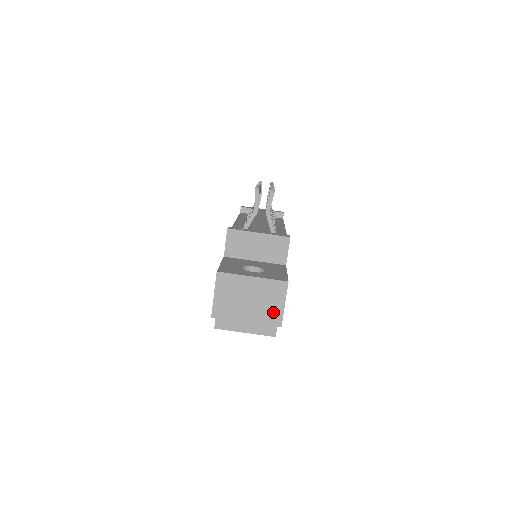
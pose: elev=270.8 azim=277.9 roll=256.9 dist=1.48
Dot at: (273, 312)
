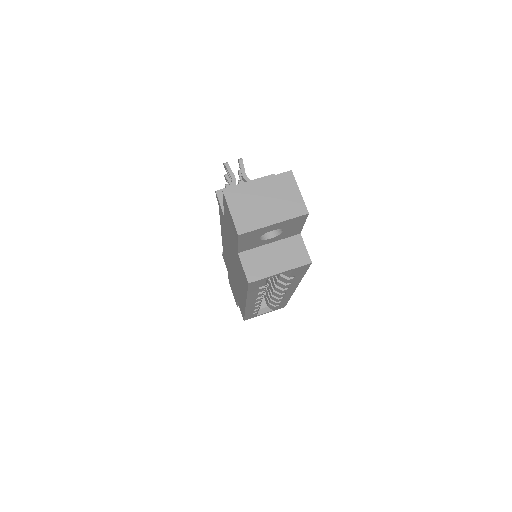
Dot at: (293, 203)
